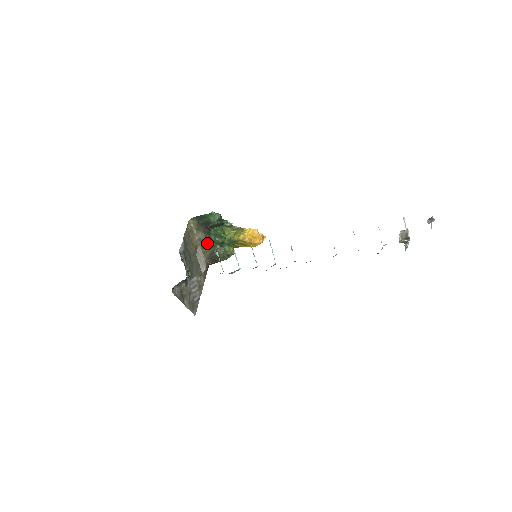
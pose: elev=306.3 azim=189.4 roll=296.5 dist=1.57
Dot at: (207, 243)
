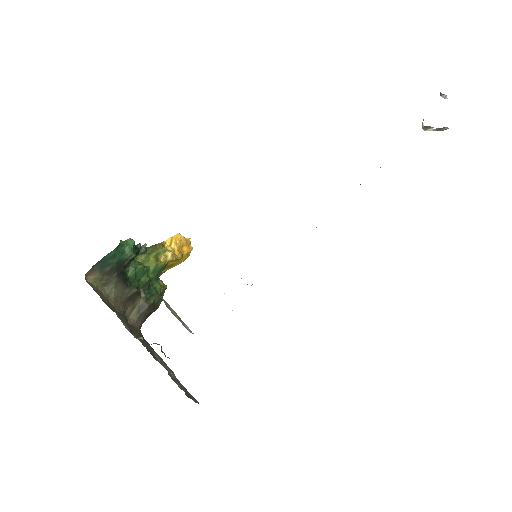
Dot at: (130, 296)
